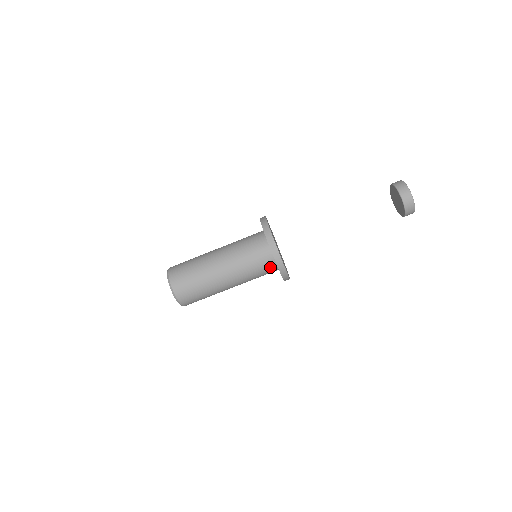
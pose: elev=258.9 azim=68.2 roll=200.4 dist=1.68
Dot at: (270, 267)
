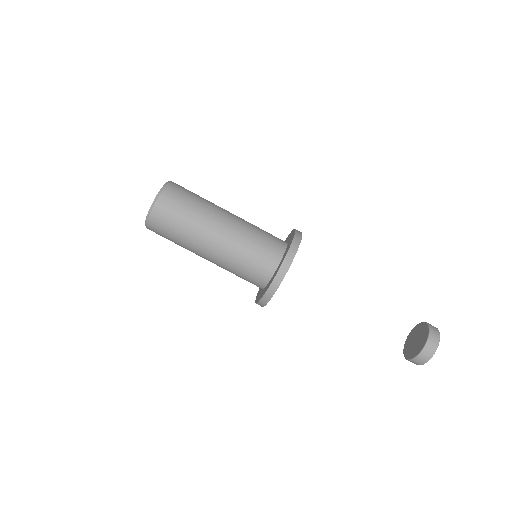
Dot at: (265, 269)
